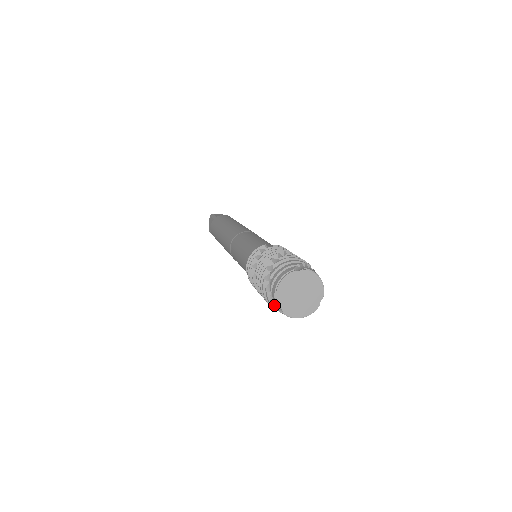
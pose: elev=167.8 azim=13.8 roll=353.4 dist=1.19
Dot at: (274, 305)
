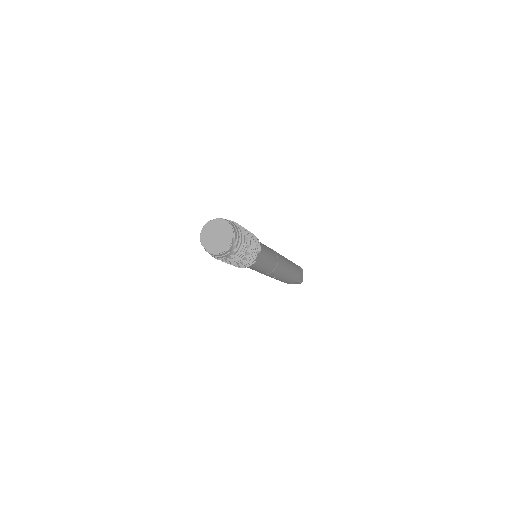
Dot at: occluded
